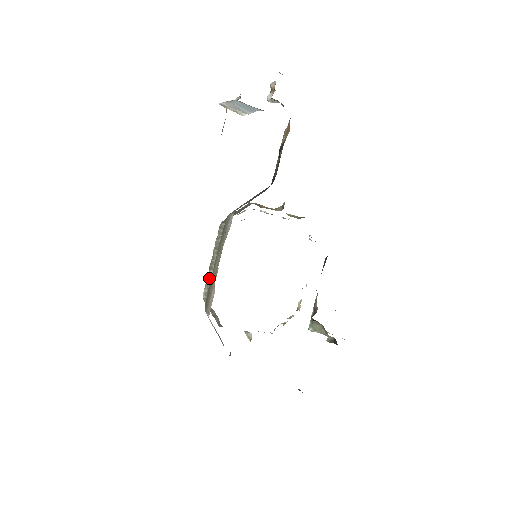
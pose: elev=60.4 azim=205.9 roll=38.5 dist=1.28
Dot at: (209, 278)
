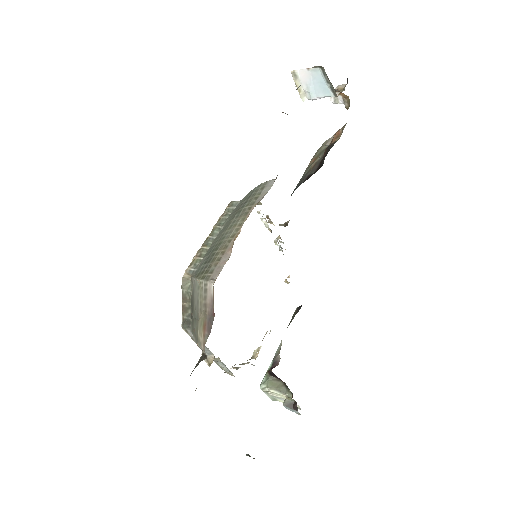
Dot at: (200, 255)
